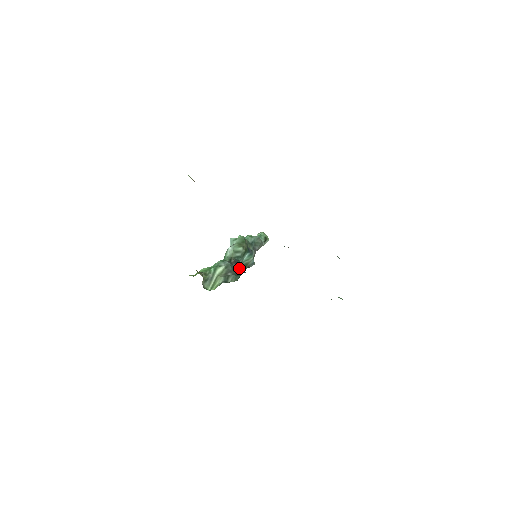
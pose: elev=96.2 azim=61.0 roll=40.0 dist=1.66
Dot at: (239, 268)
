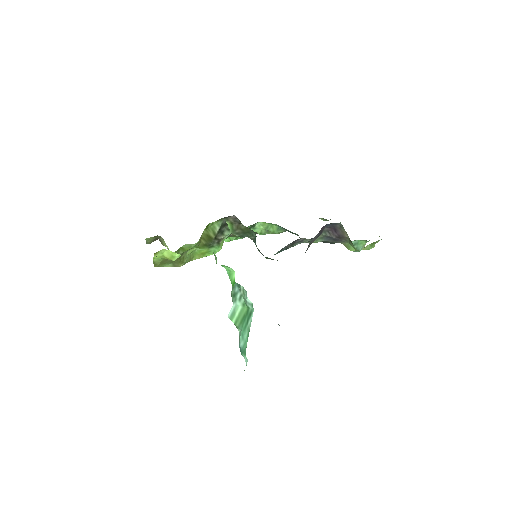
Dot at: occluded
